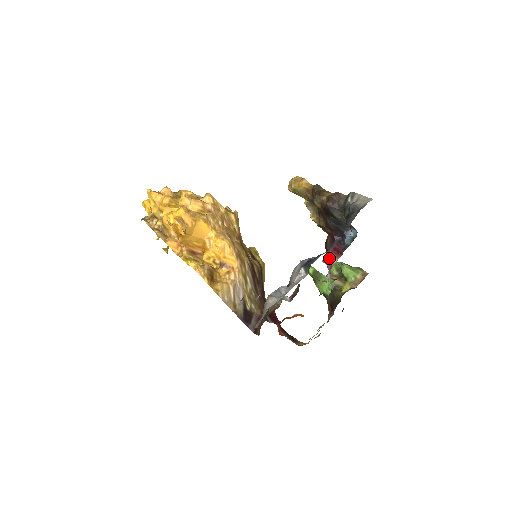
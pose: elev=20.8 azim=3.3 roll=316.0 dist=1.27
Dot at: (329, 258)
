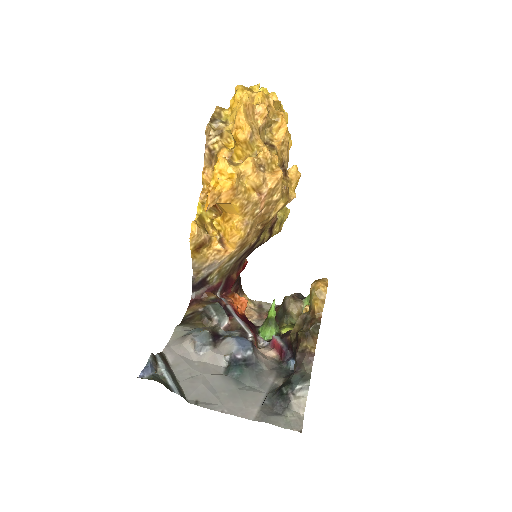
Dot at: (275, 344)
